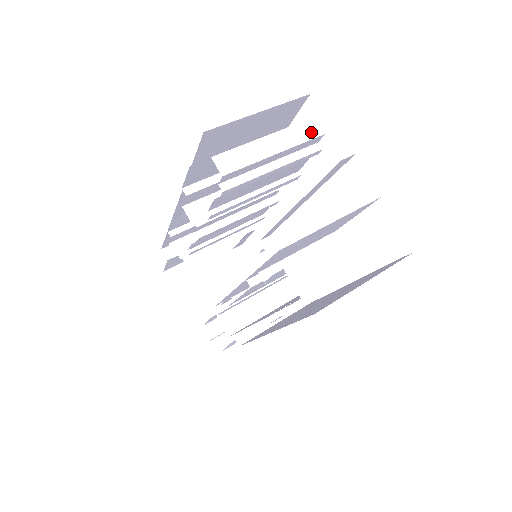
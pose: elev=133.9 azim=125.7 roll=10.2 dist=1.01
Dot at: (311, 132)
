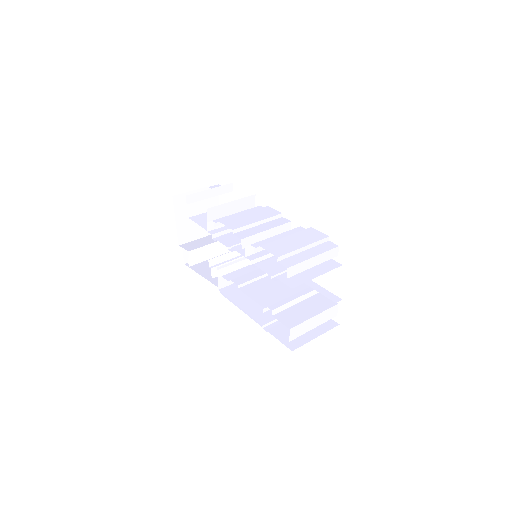
Dot at: (333, 255)
